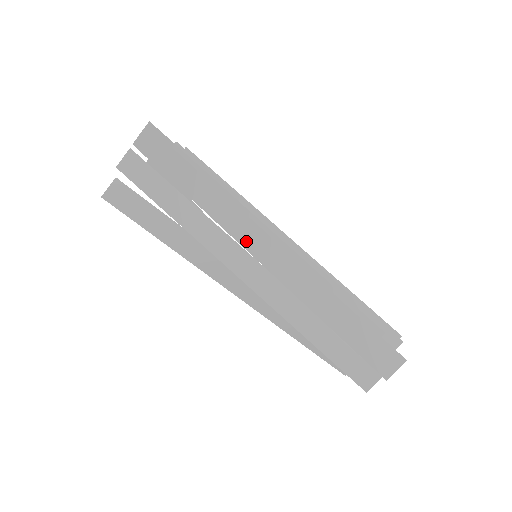
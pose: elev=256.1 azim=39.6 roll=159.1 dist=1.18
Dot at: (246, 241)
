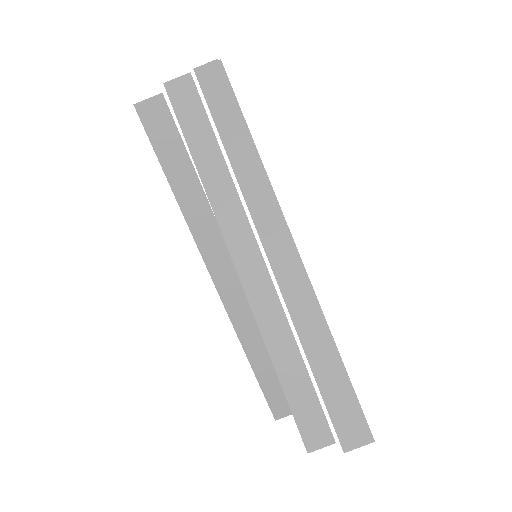
Dot at: (267, 236)
